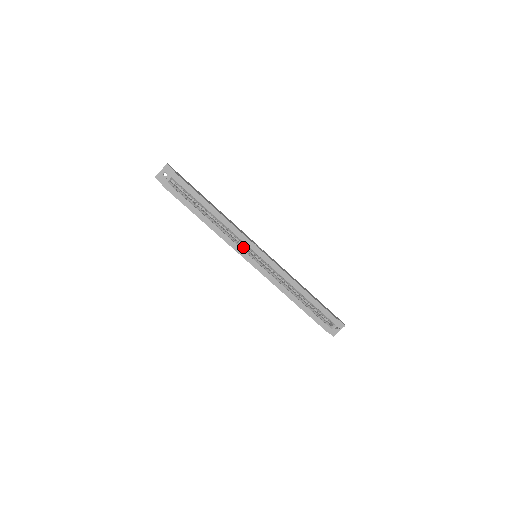
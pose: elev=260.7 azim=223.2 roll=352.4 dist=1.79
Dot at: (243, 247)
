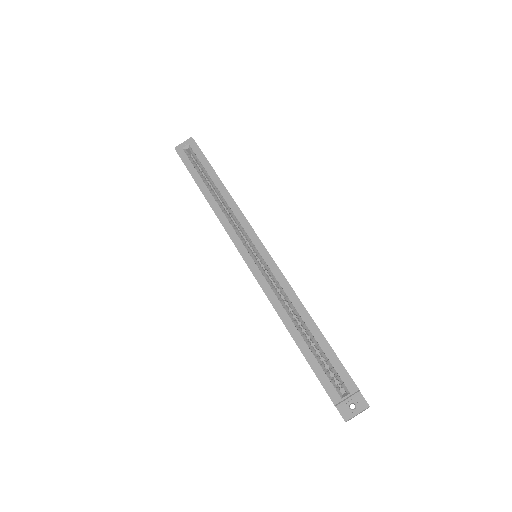
Dot at: (241, 236)
